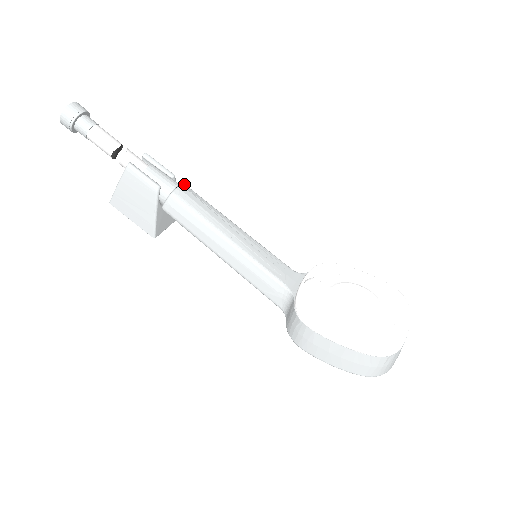
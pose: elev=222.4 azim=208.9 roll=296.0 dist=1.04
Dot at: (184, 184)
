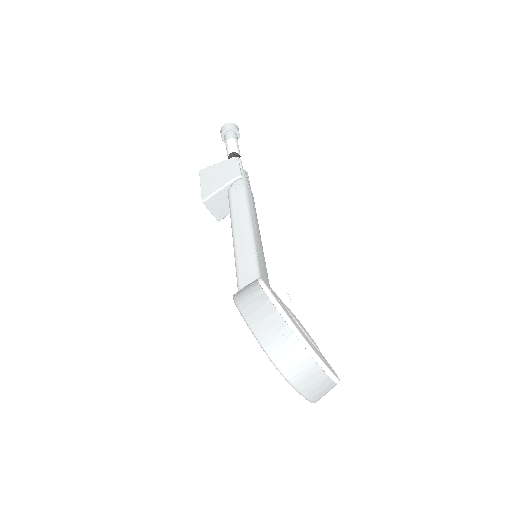
Dot at: occluded
